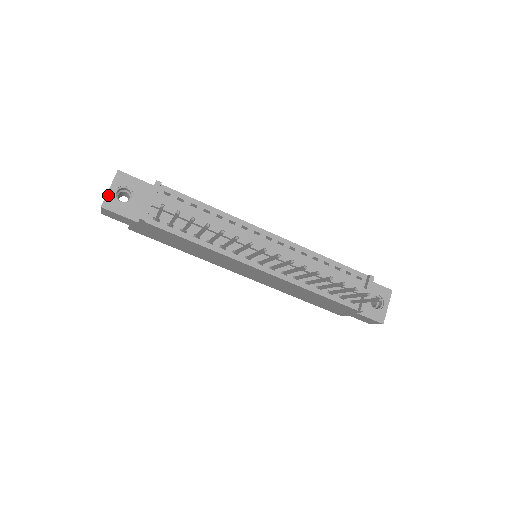
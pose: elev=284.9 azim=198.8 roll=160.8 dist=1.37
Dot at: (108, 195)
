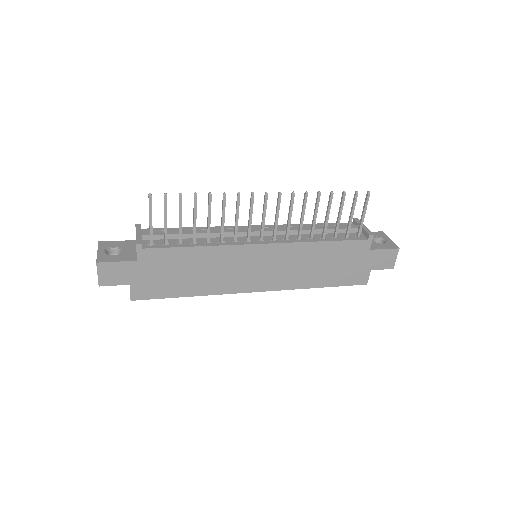
Dot at: (99, 255)
